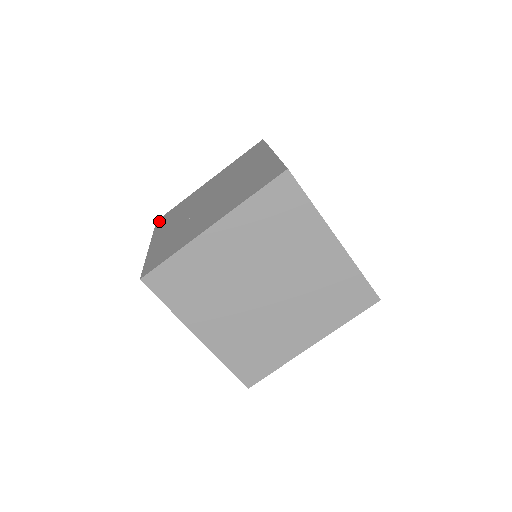
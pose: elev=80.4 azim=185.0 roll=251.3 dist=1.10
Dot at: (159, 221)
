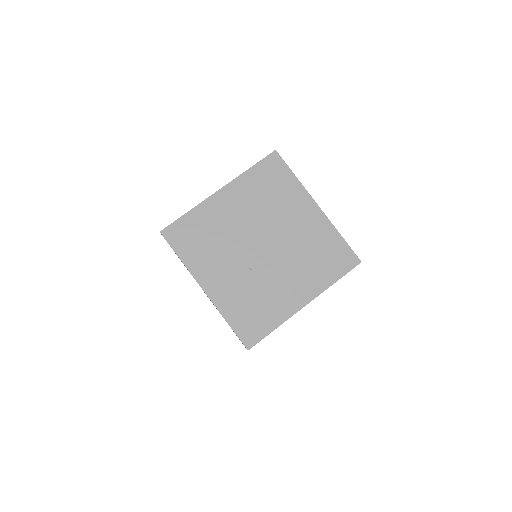
Dot at: (171, 238)
